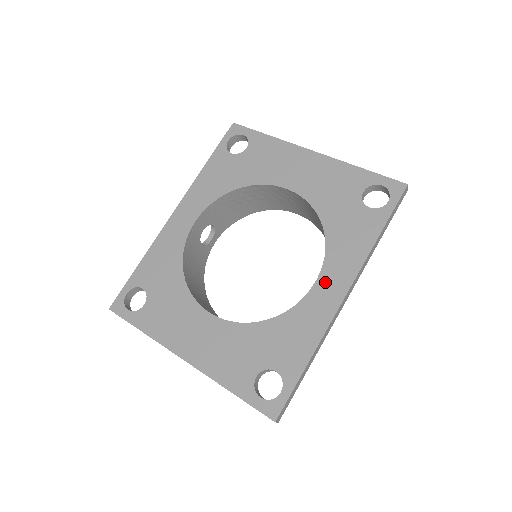
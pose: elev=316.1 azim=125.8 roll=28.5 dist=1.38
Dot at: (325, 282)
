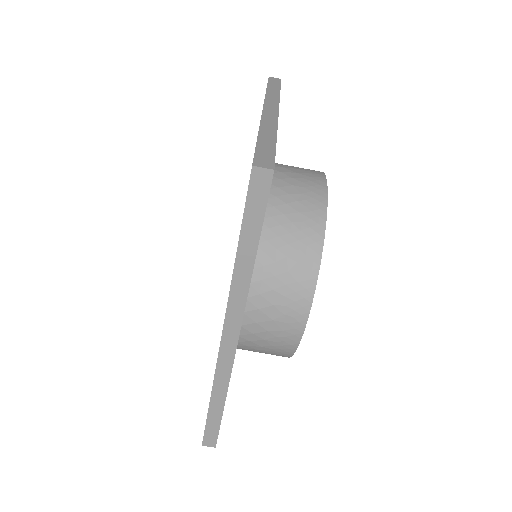
Dot at: occluded
